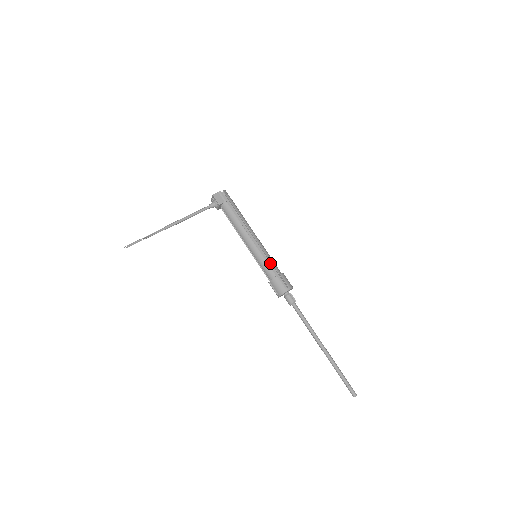
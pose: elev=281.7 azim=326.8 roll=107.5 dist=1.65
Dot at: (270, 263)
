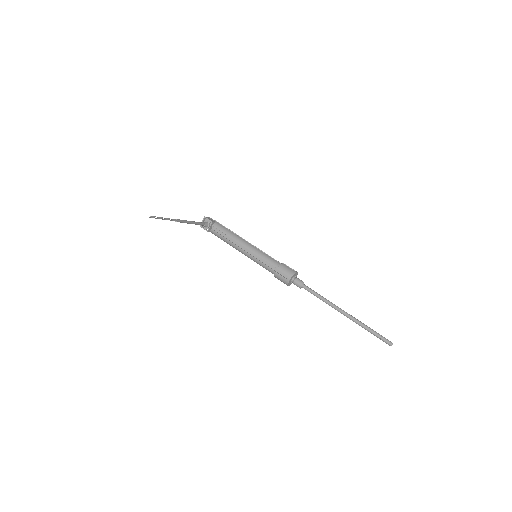
Dot at: (271, 258)
